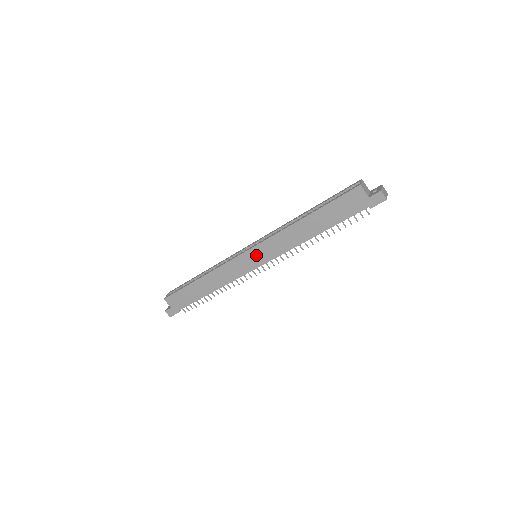
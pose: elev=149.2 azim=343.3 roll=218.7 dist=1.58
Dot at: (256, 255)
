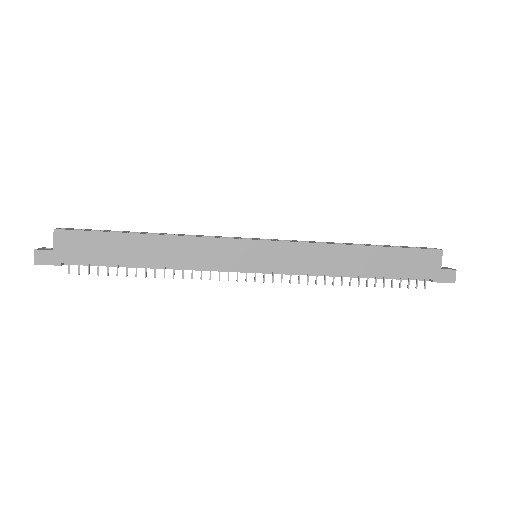
Dot at: (265, 253)
